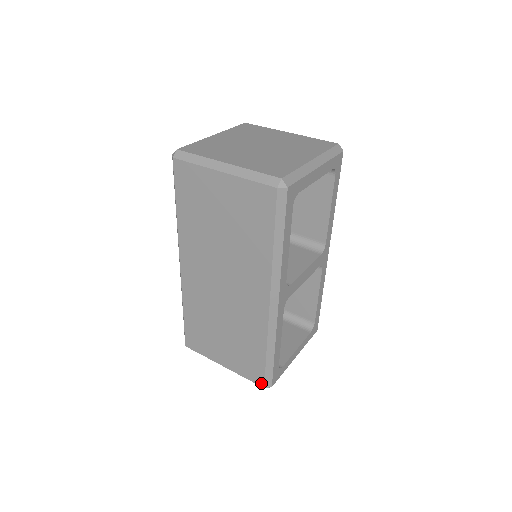
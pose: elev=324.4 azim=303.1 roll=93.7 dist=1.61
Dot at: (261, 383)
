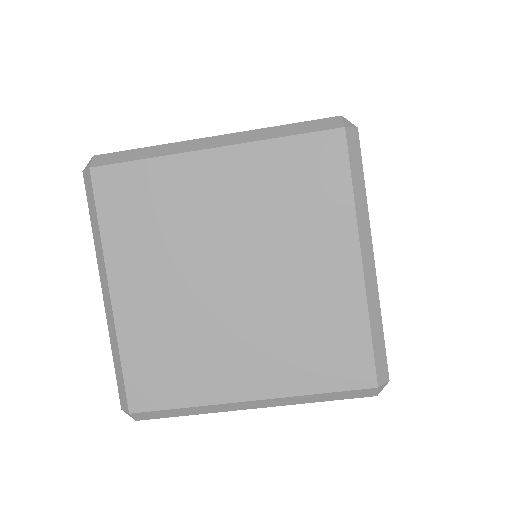
Dot at: occluded
